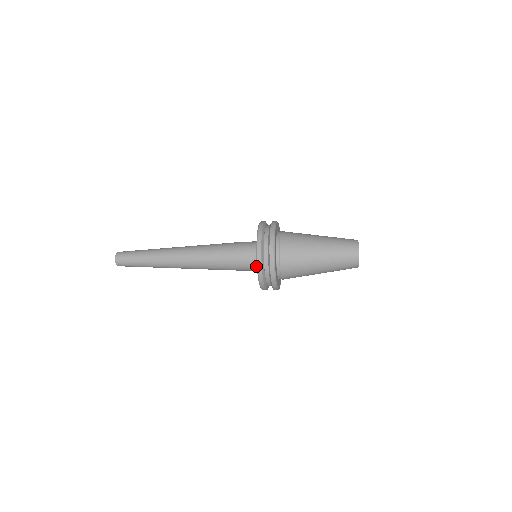
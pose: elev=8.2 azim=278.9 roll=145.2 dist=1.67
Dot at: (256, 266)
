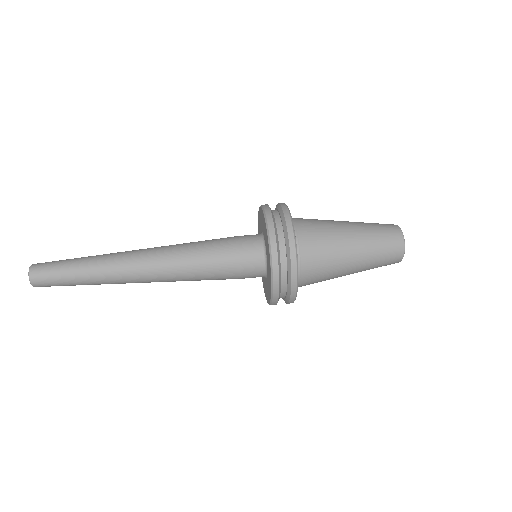
Dot at: occluded
